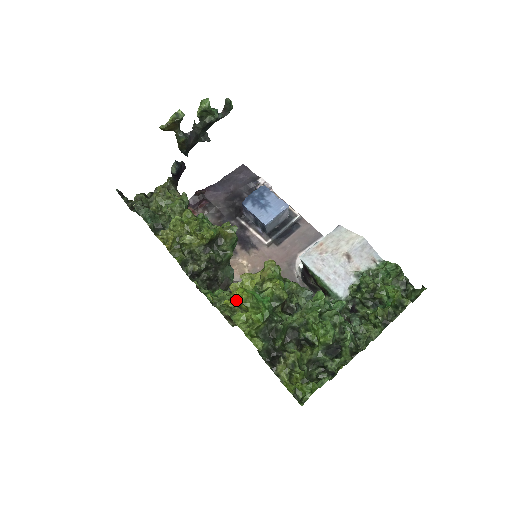
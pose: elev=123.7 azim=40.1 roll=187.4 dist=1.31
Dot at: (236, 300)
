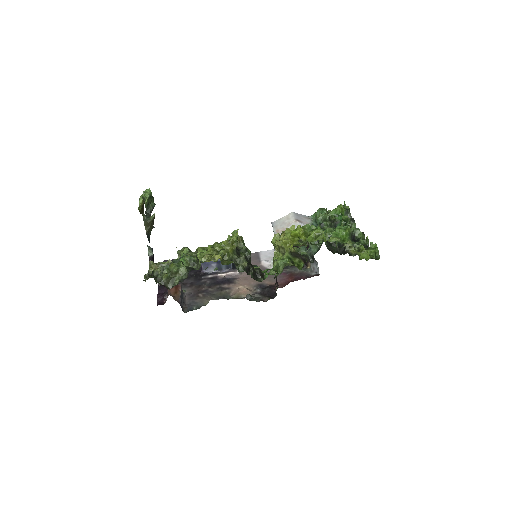
Dot at: occluded
